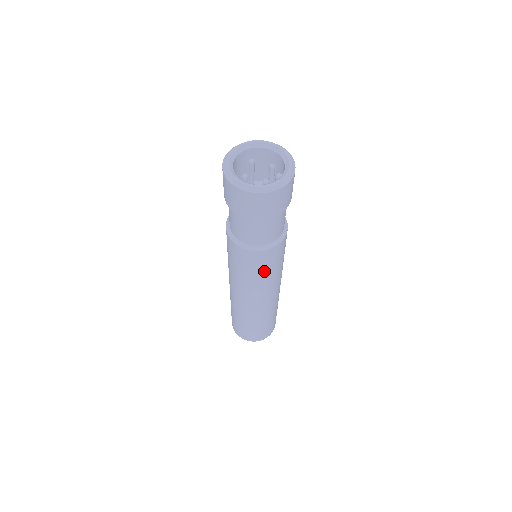
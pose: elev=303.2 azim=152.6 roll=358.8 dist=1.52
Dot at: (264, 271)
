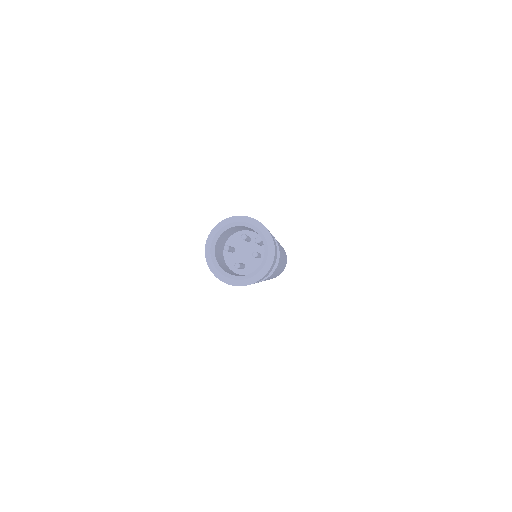
Dot at: occluded
